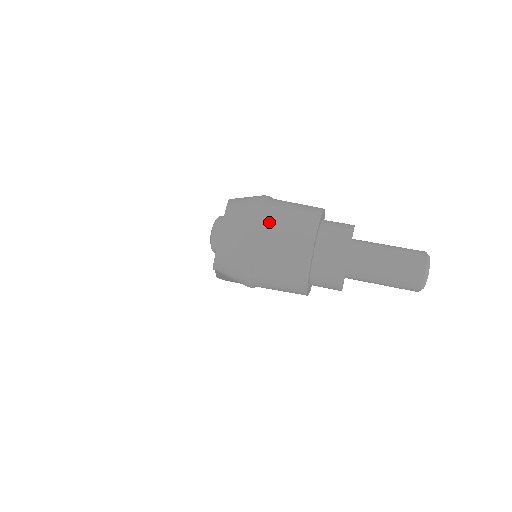
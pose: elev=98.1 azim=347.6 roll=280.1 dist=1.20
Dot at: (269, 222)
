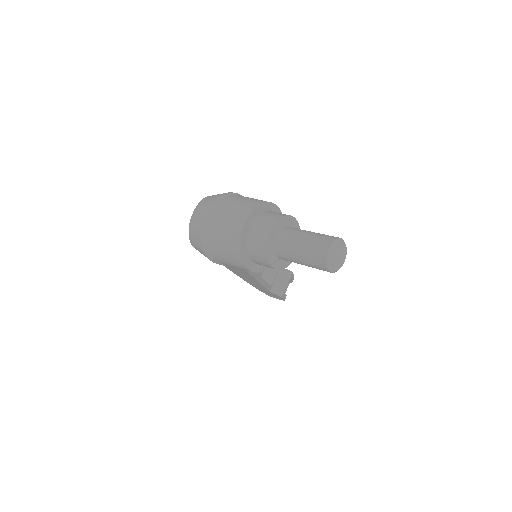
Dot at: (221, 207)
